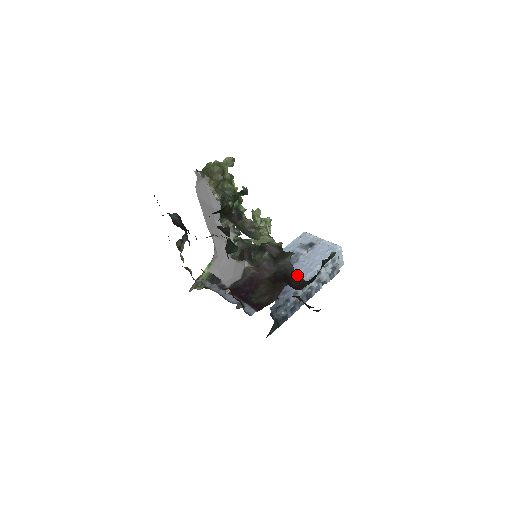
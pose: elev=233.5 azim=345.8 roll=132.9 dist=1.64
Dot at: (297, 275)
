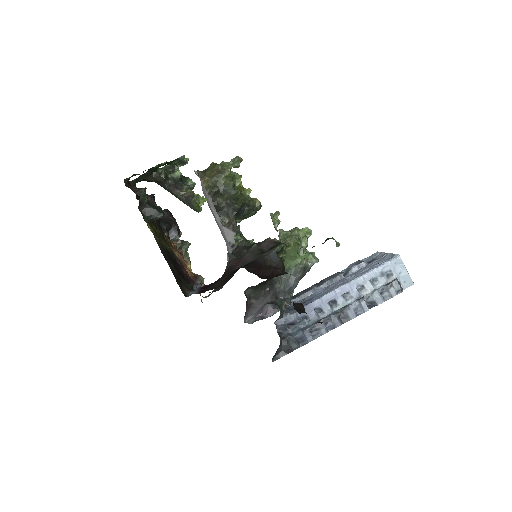
Dot at: (328, 289)
